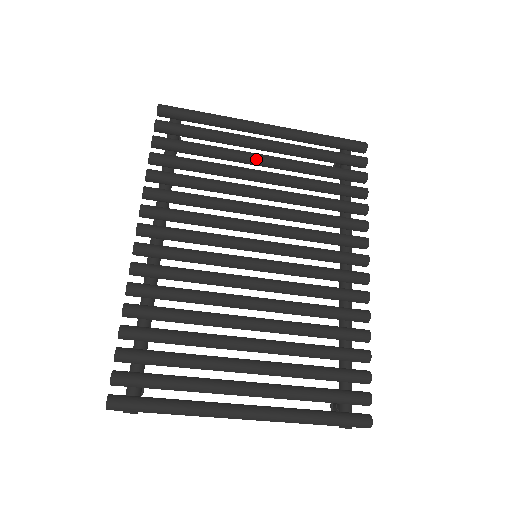
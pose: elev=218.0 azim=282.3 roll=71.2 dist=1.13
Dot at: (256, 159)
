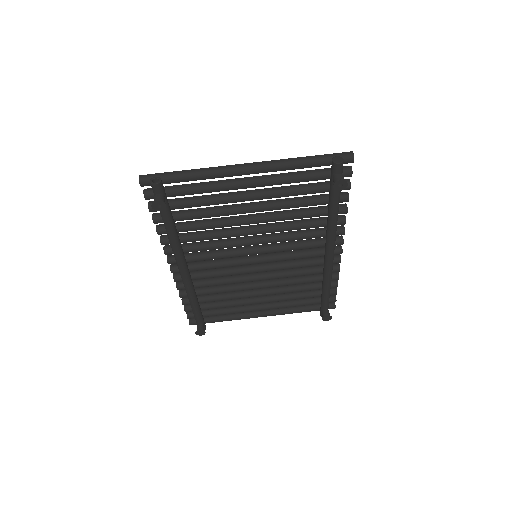
Dot at: occluded
